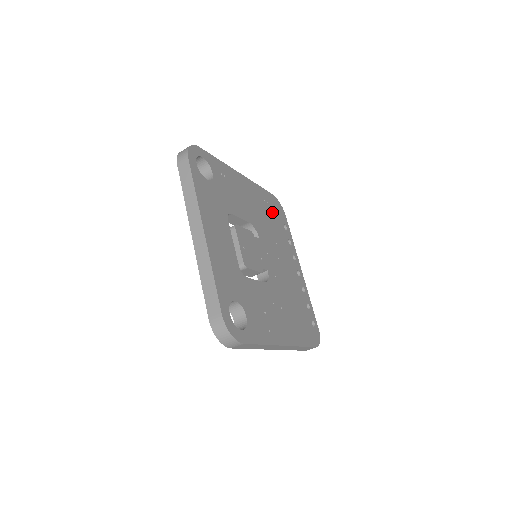
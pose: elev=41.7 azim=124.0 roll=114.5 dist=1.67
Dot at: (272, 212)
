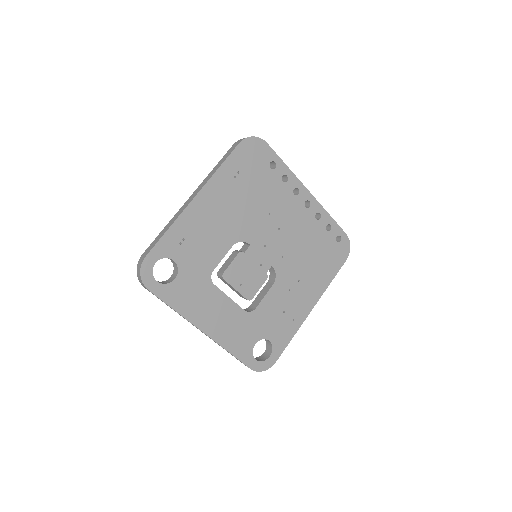
Dot at: (249, 176)
